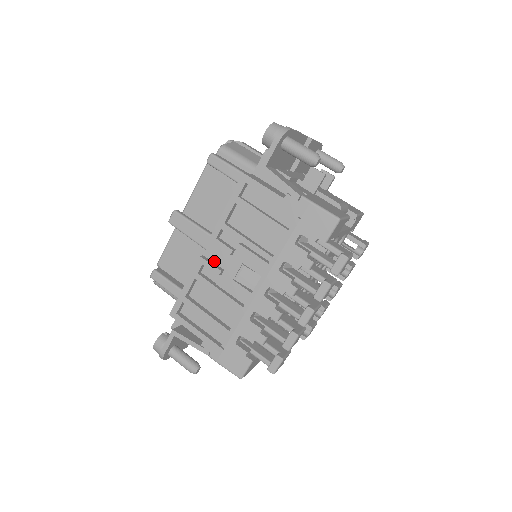
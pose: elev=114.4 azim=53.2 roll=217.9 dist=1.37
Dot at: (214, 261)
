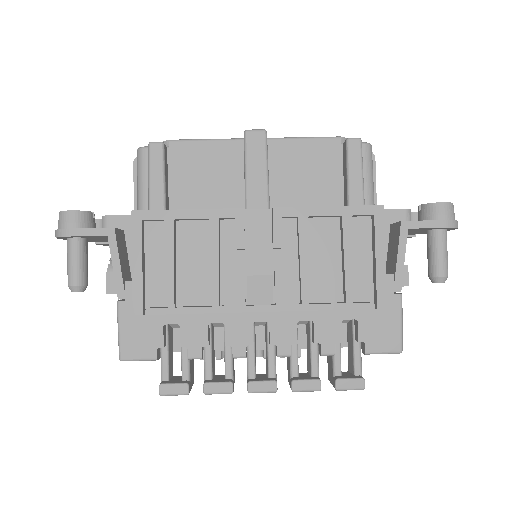
Dot at: (247, 229)
